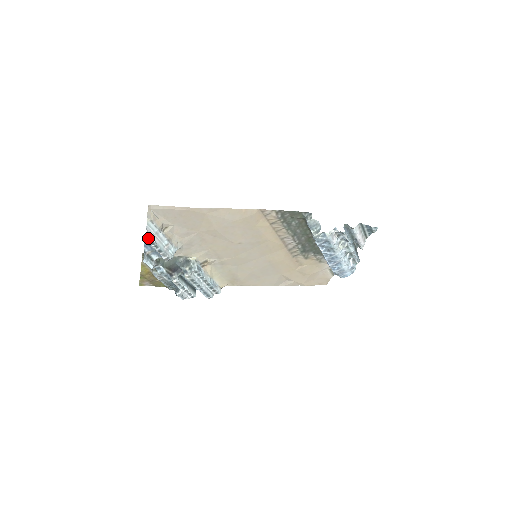
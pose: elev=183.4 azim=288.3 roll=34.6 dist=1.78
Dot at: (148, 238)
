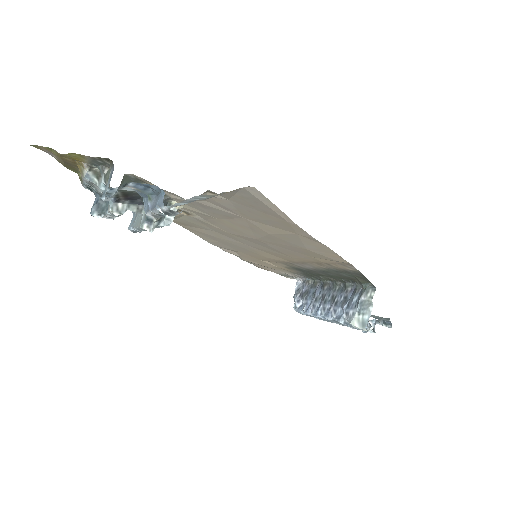
Dot at: (173, 211)
